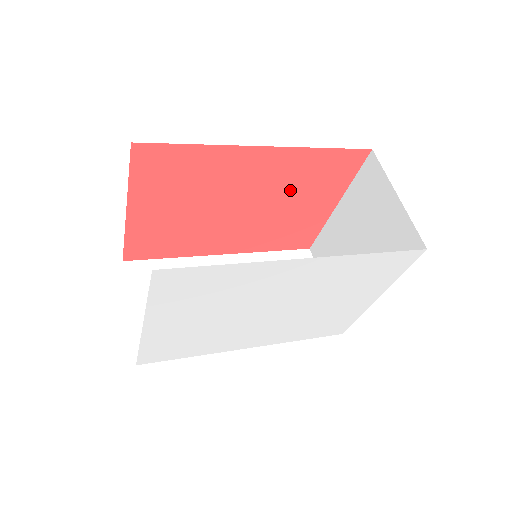
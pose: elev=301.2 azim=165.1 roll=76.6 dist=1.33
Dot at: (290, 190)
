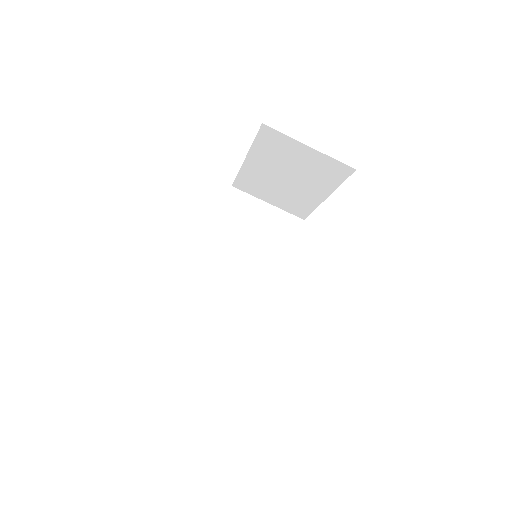
Dot at: occluded
